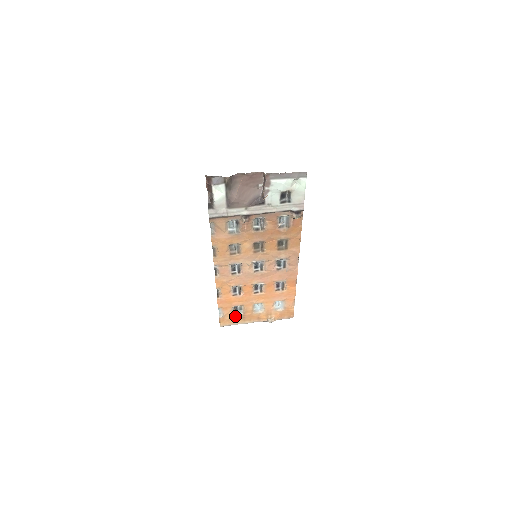
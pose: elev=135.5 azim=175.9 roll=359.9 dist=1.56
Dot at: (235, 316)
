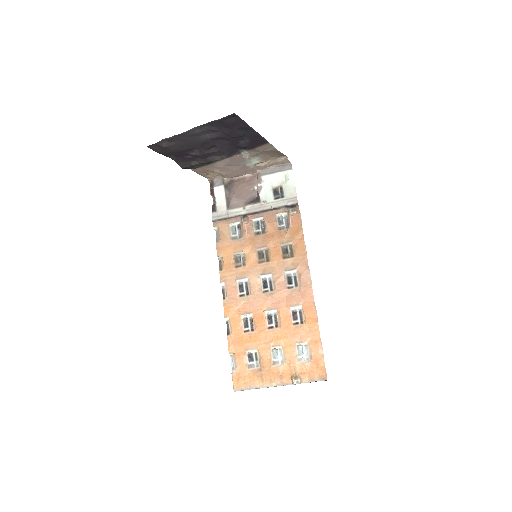
Dot at: (251, 371)
